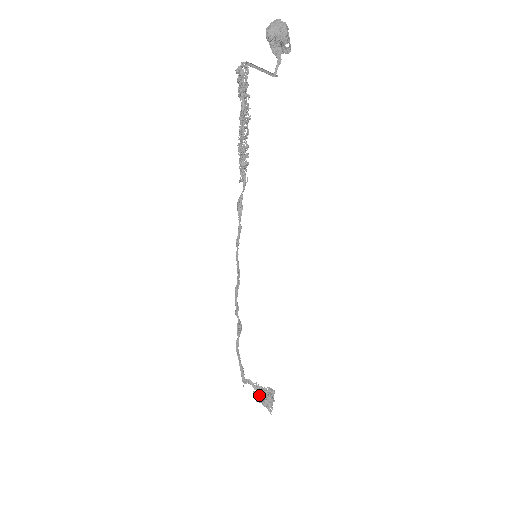
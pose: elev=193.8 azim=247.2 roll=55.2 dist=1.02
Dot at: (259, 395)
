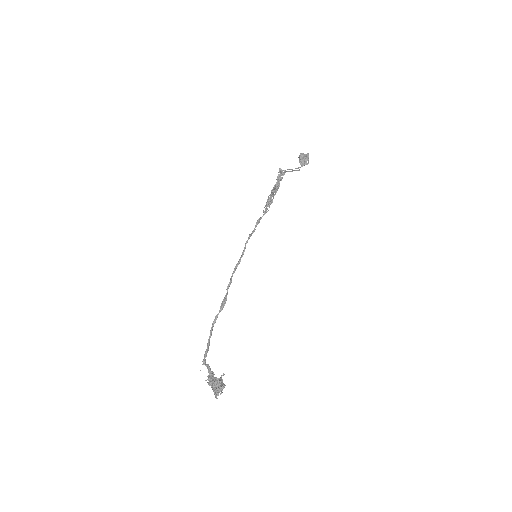
Dot at: (212, 379)
